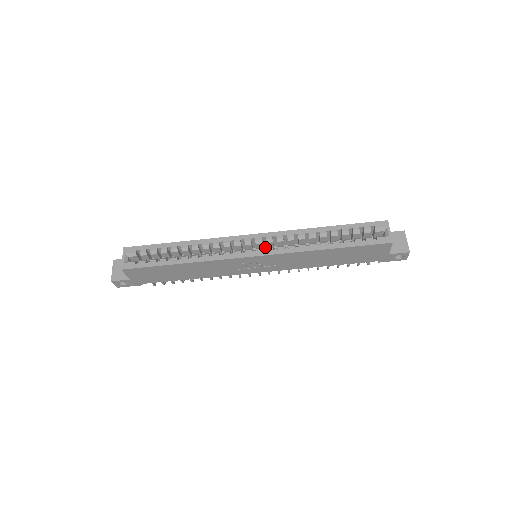
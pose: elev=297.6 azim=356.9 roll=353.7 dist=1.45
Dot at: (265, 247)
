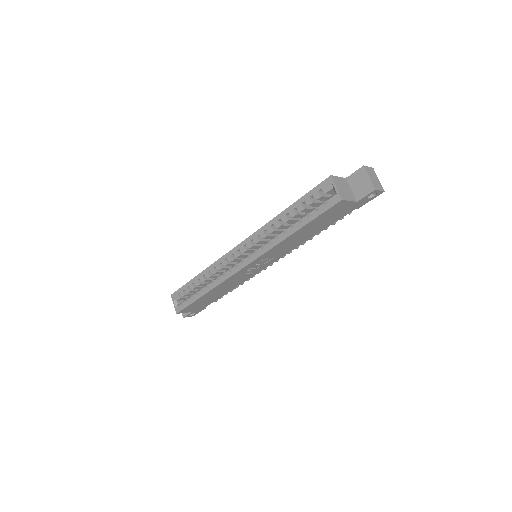
Dot at: occluded
